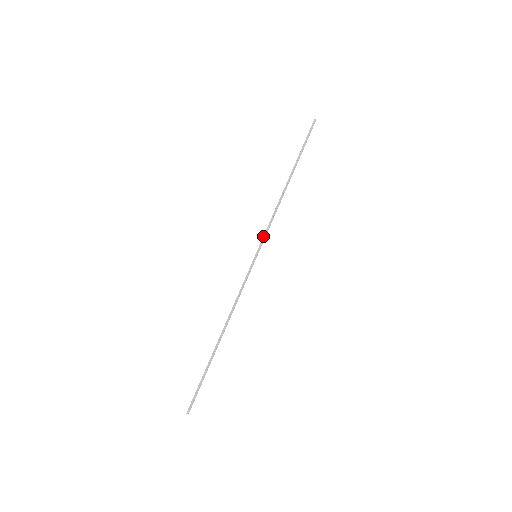
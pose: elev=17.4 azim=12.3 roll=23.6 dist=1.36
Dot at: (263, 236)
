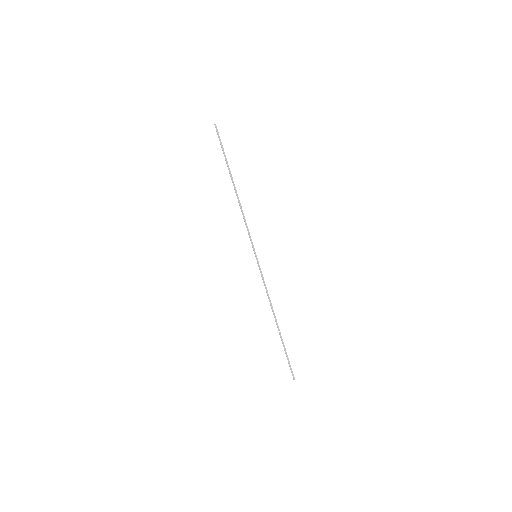
Dot at: (250, 239)
